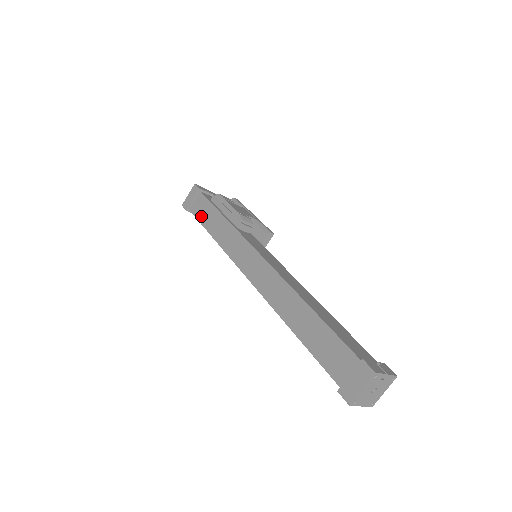
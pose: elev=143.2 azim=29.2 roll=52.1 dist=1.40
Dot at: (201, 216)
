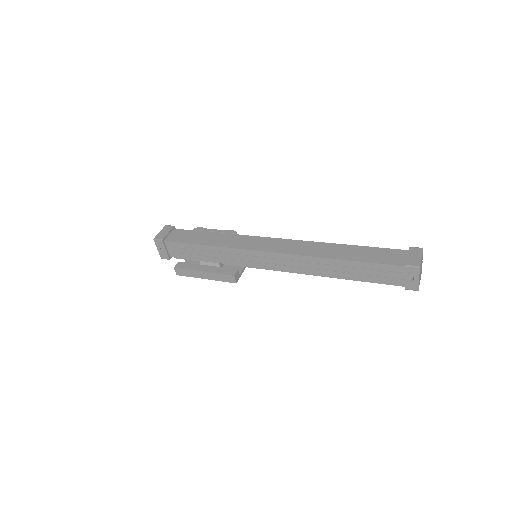
Dot at: (185, 239)
